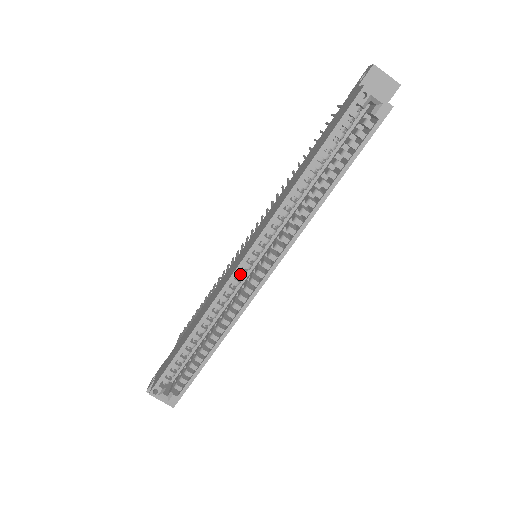
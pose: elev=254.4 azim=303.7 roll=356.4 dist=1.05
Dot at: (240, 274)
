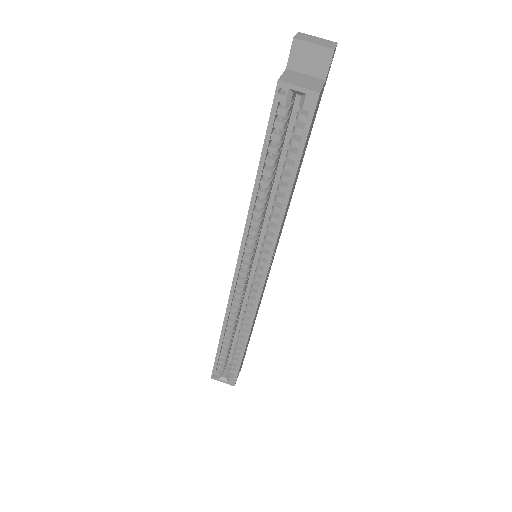
Dot at: (240, 282)
